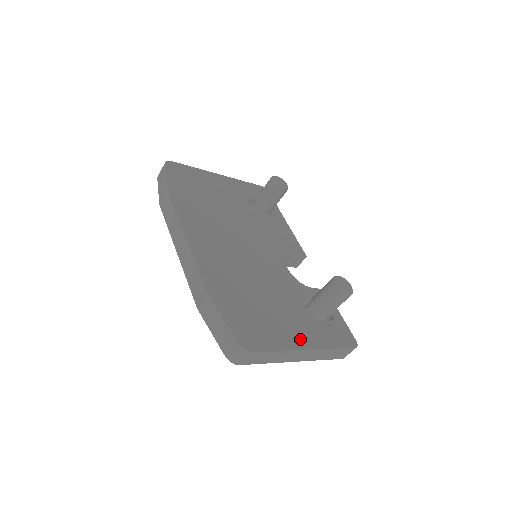
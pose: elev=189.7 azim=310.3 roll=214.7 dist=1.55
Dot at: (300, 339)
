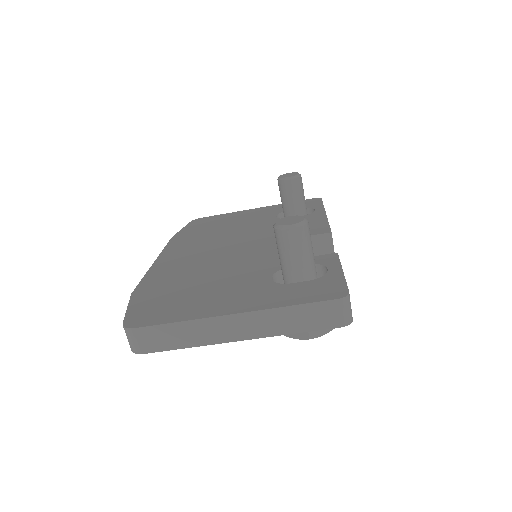
Dot at: (227, 307)
